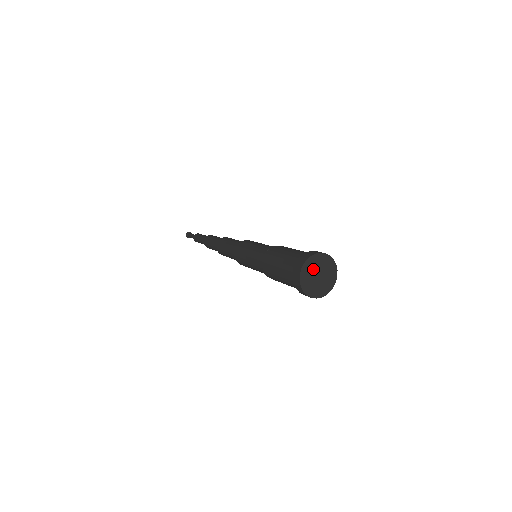
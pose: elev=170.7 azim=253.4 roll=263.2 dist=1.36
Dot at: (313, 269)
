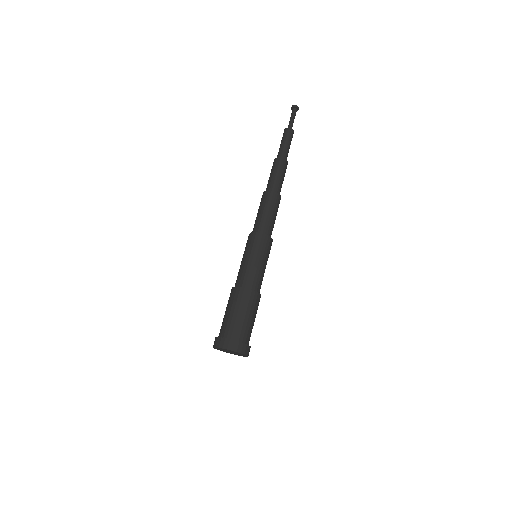
Dot at: (223, 350)
